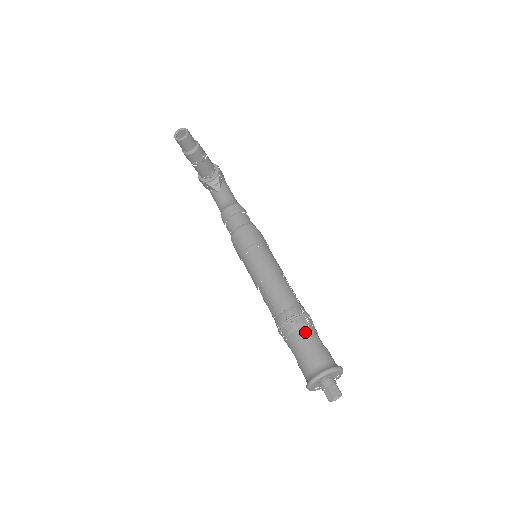
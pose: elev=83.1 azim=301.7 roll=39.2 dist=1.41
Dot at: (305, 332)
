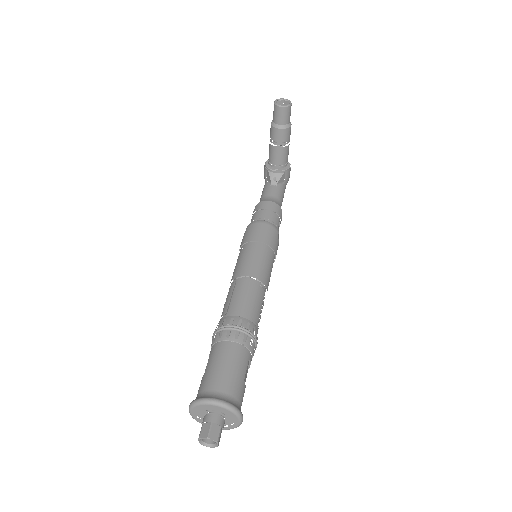
Dot at: (238, 350)
